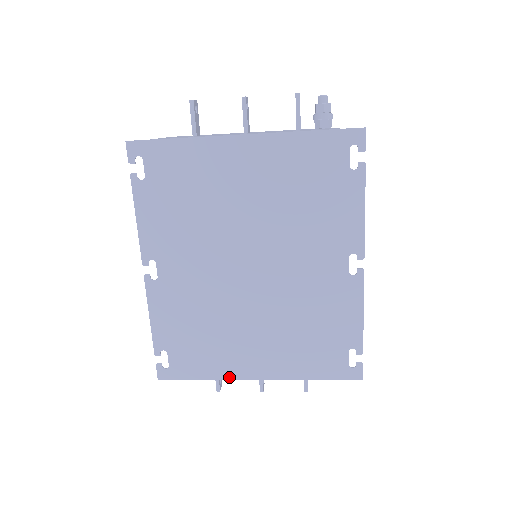
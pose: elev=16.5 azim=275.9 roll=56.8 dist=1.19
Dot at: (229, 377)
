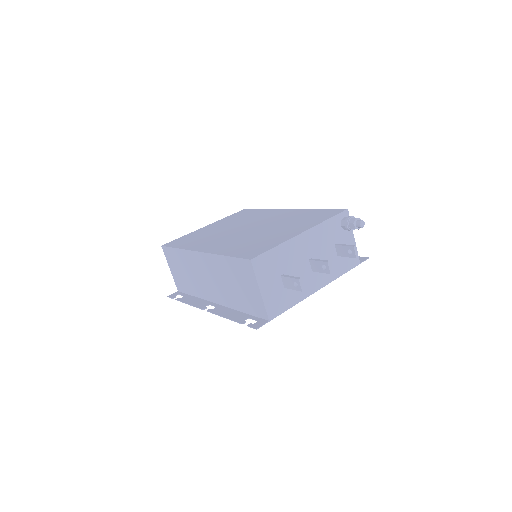
Dot at: occluded
